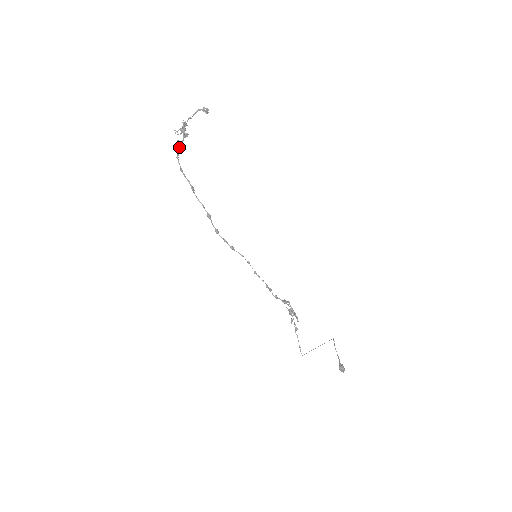
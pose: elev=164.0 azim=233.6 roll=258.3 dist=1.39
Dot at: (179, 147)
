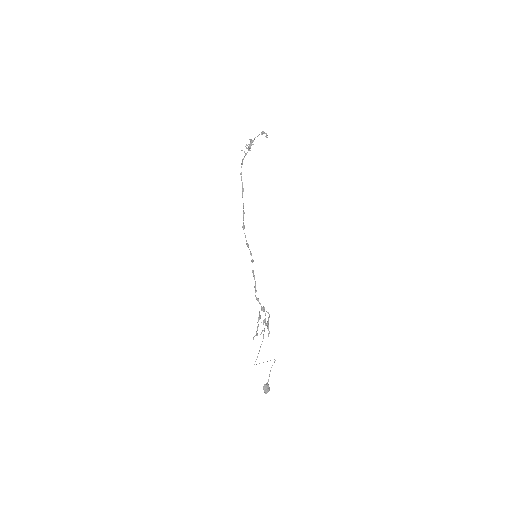
Dot at: (244, 156)
